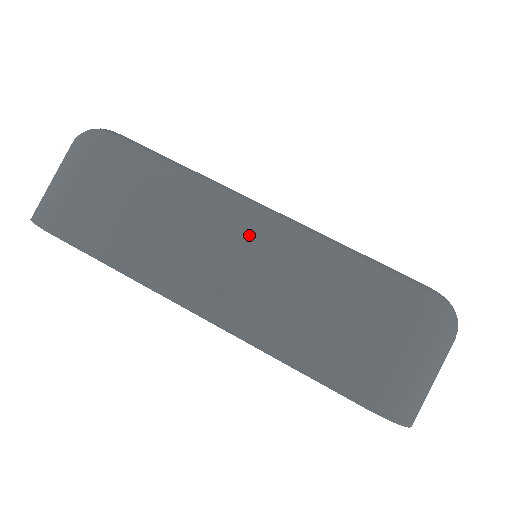
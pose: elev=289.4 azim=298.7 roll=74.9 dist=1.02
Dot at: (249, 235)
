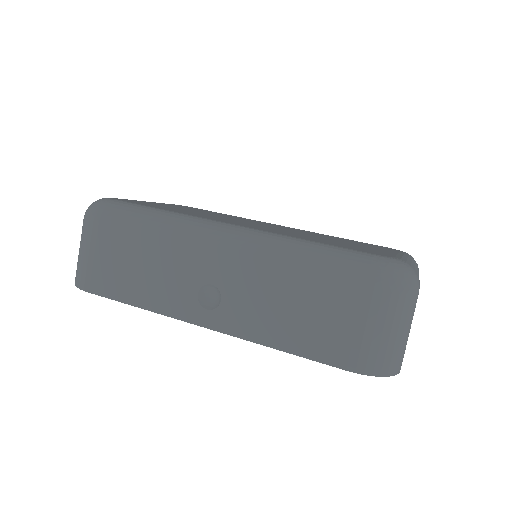
Dot at: (222, 256)
